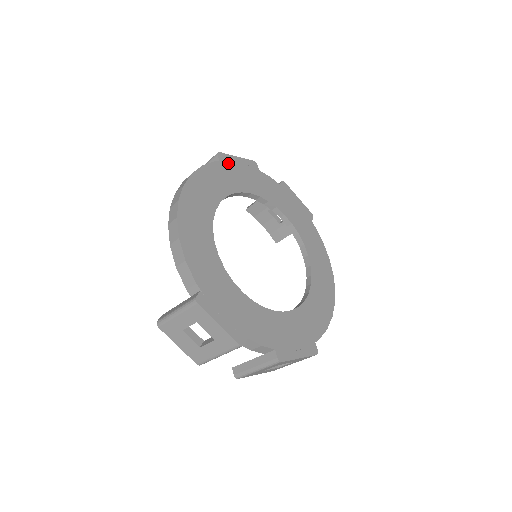
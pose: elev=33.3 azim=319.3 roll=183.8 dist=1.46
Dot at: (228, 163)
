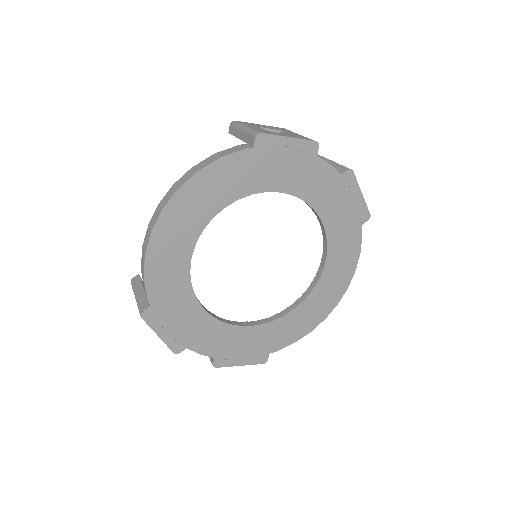
Dot at: (267, 149)
